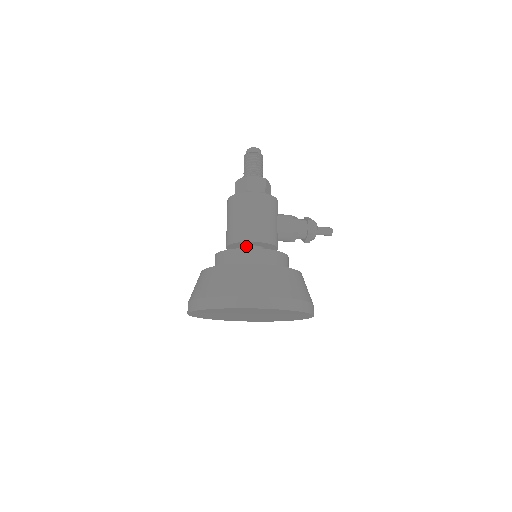
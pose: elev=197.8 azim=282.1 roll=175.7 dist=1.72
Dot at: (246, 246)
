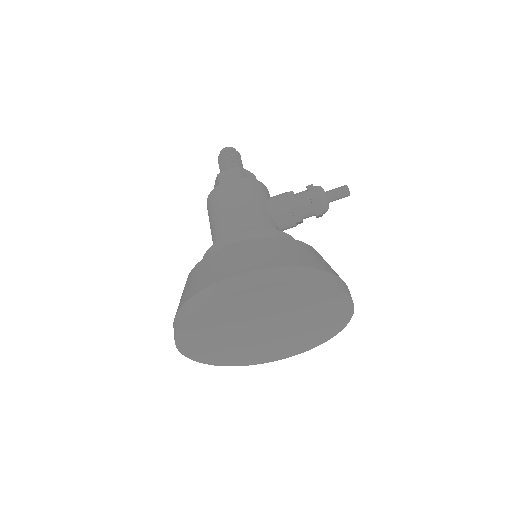
Dot at: occluded
